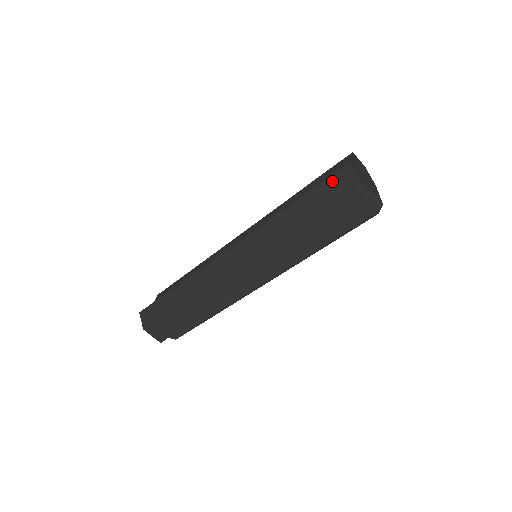
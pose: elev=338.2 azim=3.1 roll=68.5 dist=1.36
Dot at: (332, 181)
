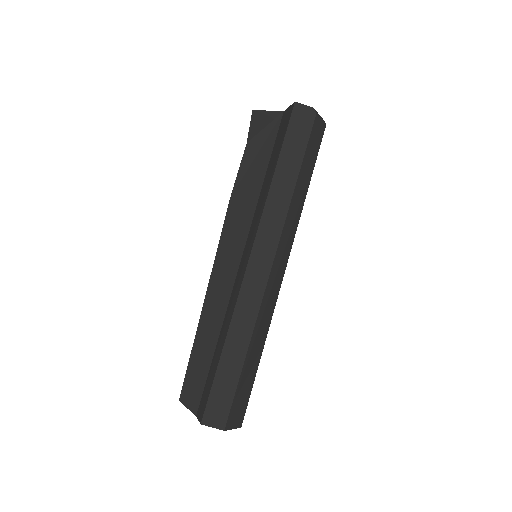
Dot at: (295, 126)
